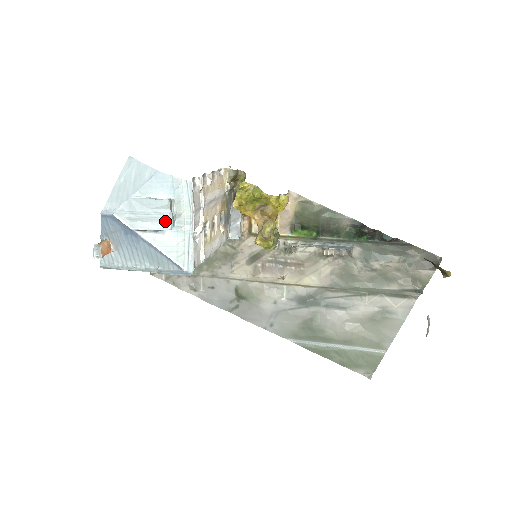
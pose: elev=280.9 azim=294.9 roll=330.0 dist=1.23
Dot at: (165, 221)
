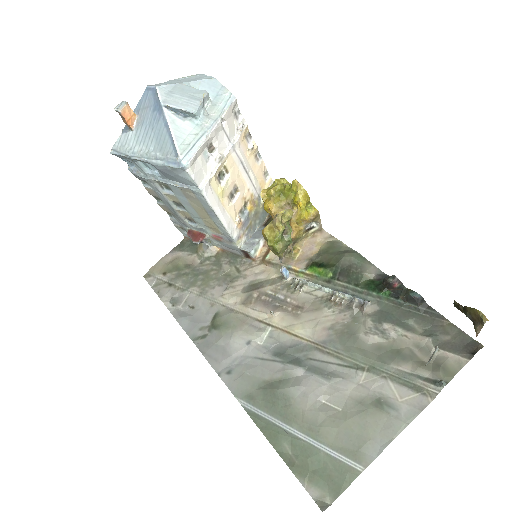
Dot at: (193, 105)
